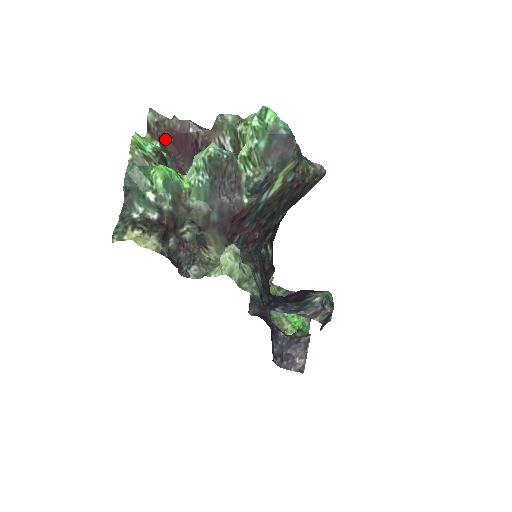
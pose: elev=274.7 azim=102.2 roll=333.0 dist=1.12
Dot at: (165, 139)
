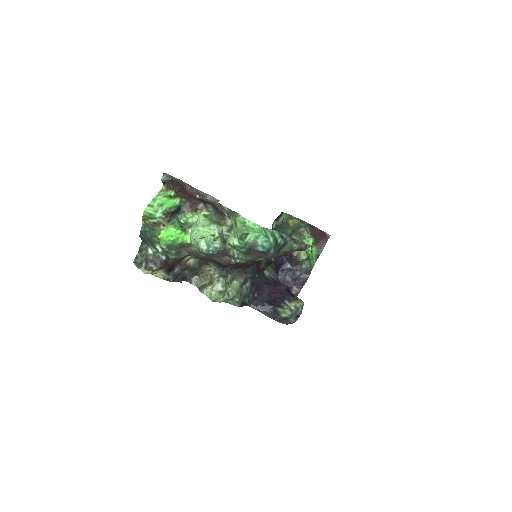
Dot at: (179, 188)
